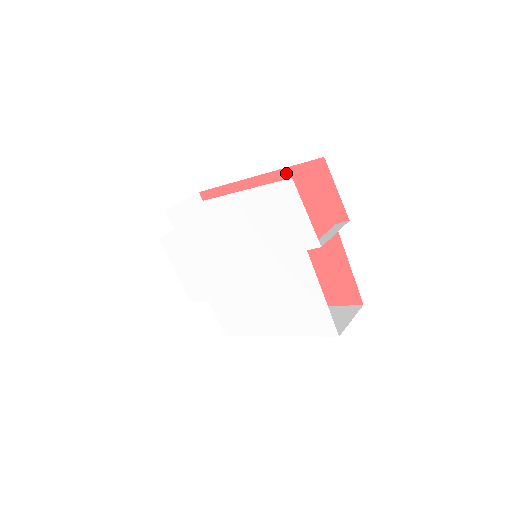
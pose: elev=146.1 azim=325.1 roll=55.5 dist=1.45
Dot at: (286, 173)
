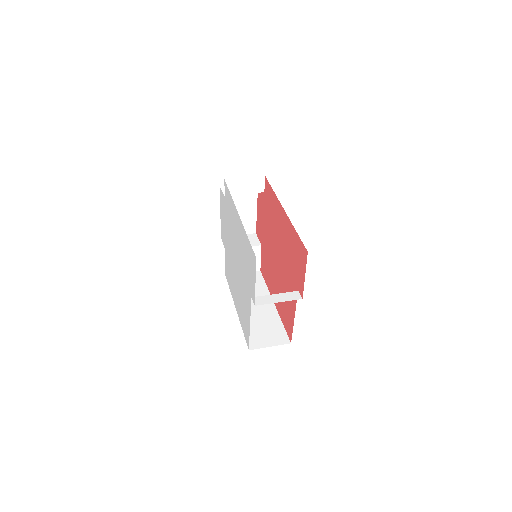
Dot at: (294, 231)
